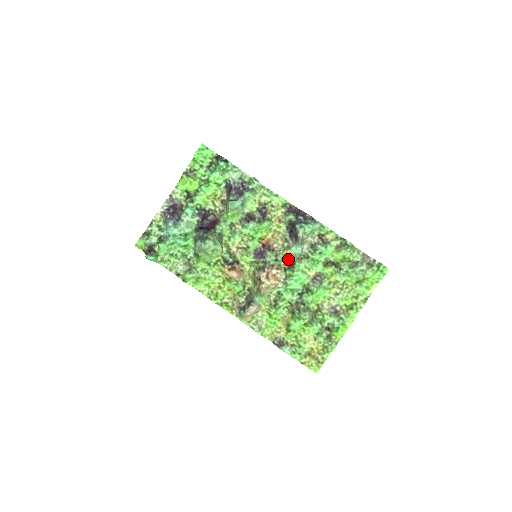
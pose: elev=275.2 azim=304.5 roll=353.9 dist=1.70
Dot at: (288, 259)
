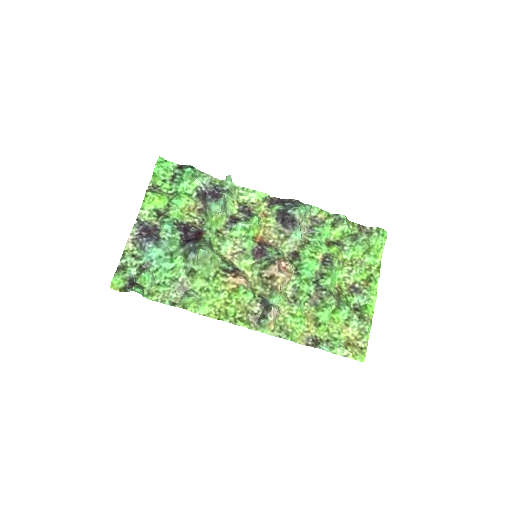
Dot at: (289, 251)
